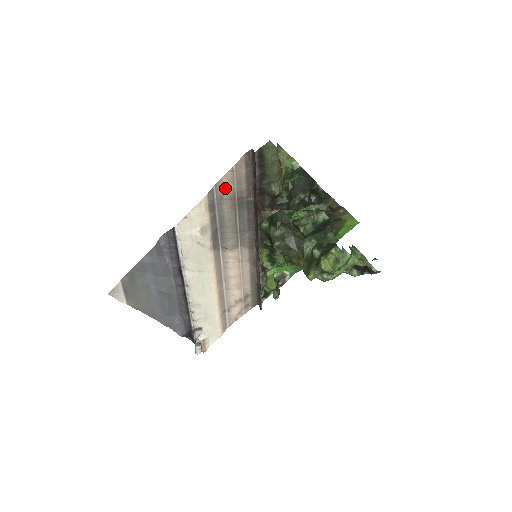
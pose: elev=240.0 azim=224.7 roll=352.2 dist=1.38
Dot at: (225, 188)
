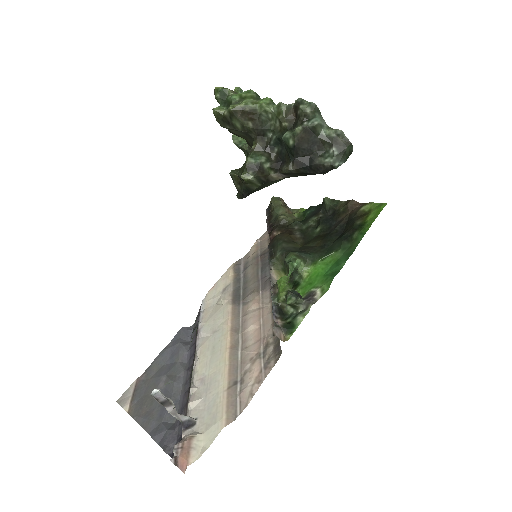
Dot at: (251, 255)
